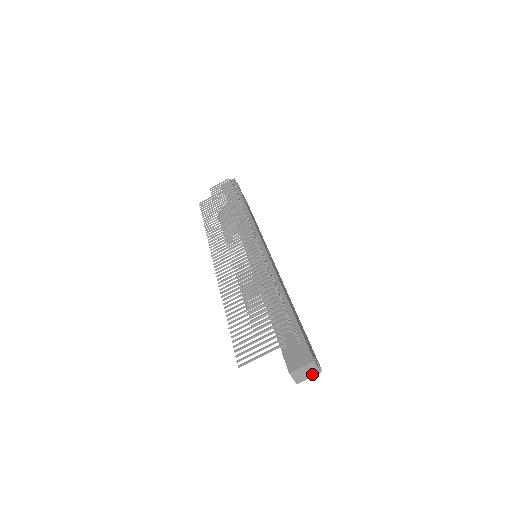
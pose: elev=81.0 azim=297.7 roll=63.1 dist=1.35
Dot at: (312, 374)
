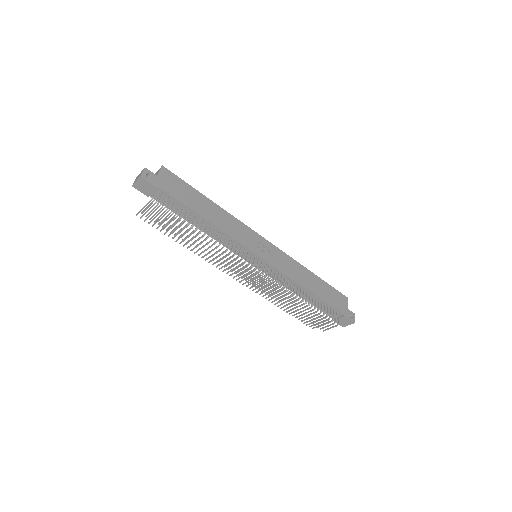
Dot at: occluded
